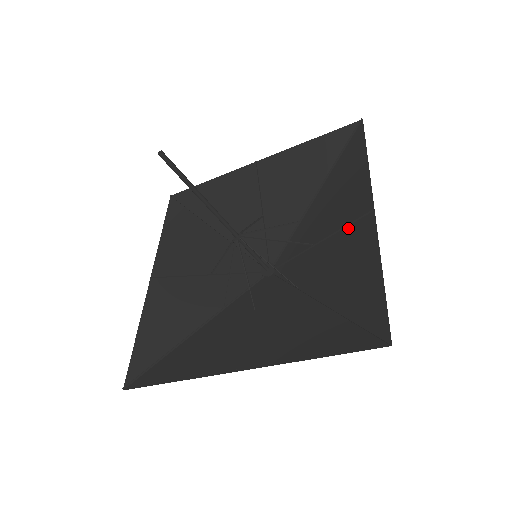
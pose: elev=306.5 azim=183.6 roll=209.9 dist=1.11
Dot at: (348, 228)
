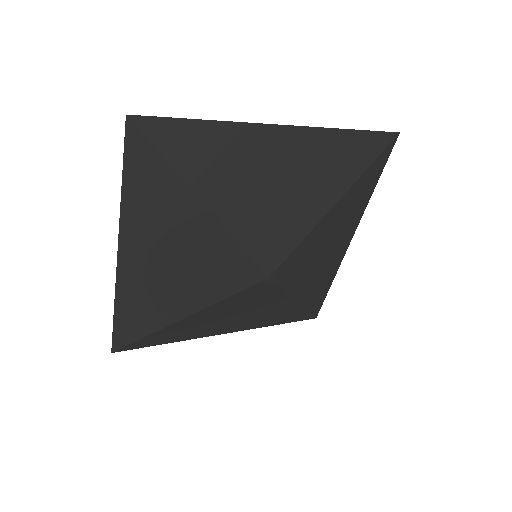
Dot at: (278, 161)
